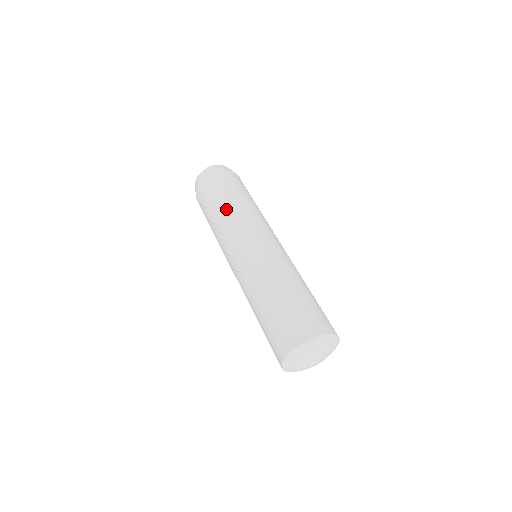
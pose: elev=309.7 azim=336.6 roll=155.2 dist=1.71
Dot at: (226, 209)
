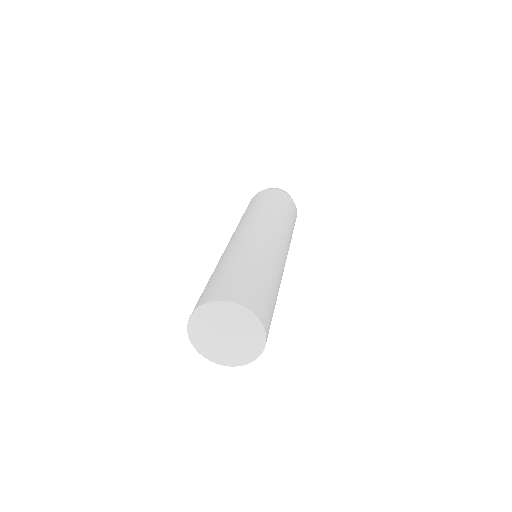
Dot at: (280, 213)
